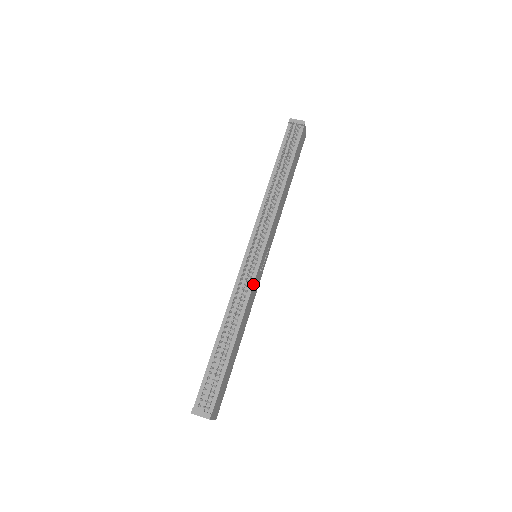
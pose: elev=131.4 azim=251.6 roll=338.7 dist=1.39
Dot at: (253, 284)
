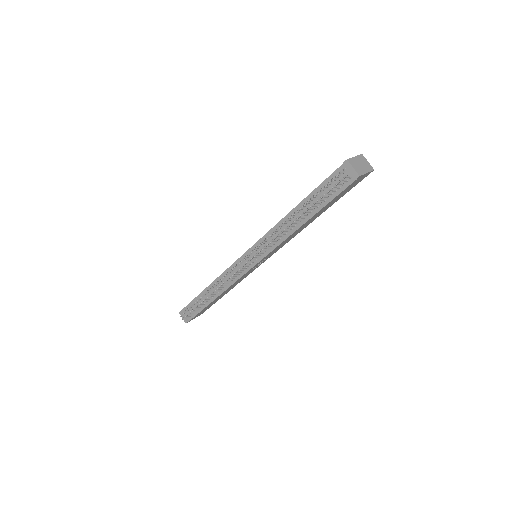
Dot at: (238, 279)
